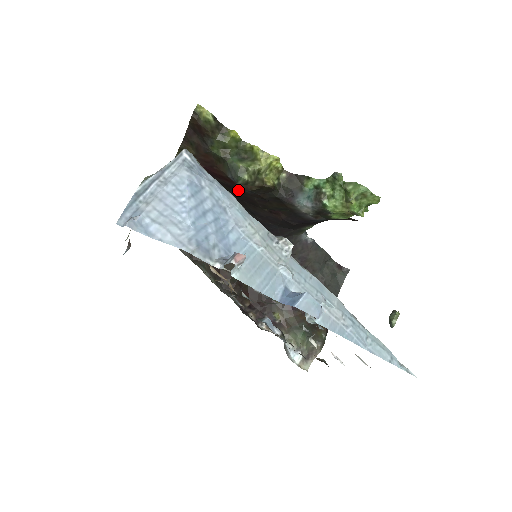
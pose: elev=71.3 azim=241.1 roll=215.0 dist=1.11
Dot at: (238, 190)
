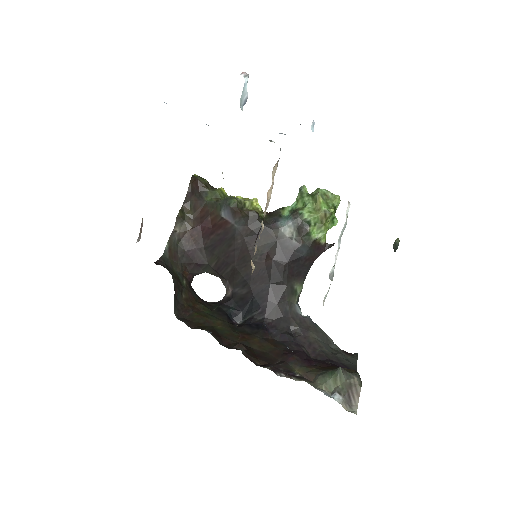
Dot at: (230, 237)
